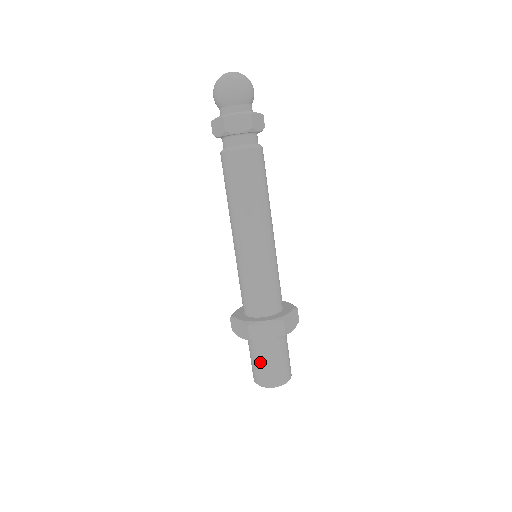
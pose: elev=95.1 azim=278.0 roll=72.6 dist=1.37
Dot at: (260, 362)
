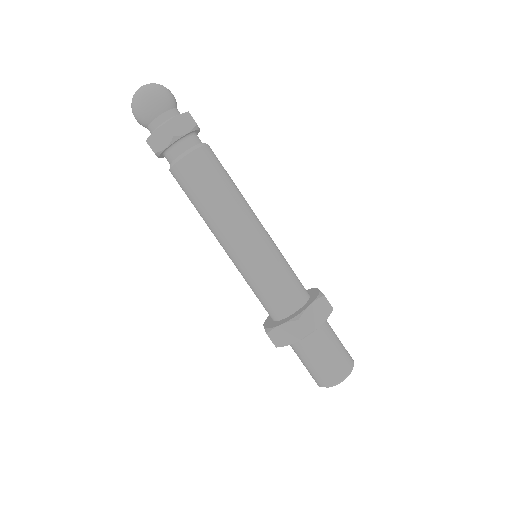
Dot at: (323, 357)
